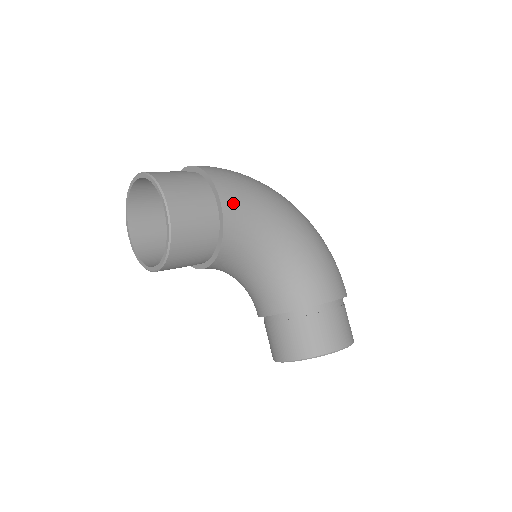
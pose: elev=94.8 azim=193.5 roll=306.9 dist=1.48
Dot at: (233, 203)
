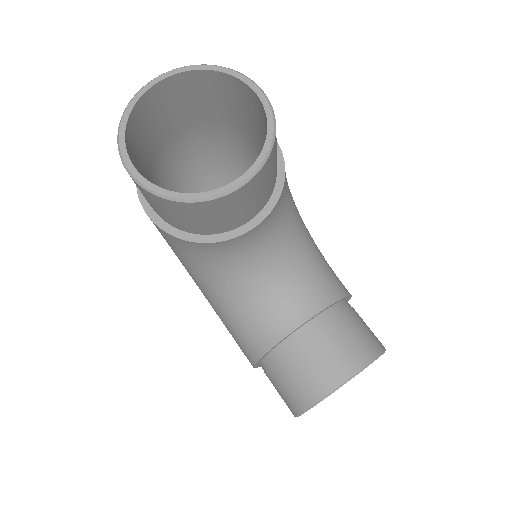
Dot at: occluded
